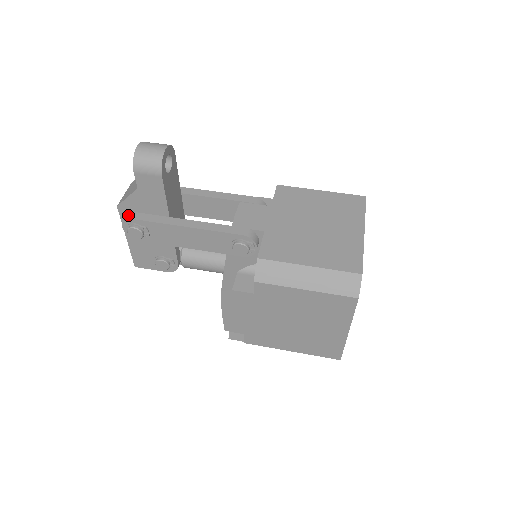
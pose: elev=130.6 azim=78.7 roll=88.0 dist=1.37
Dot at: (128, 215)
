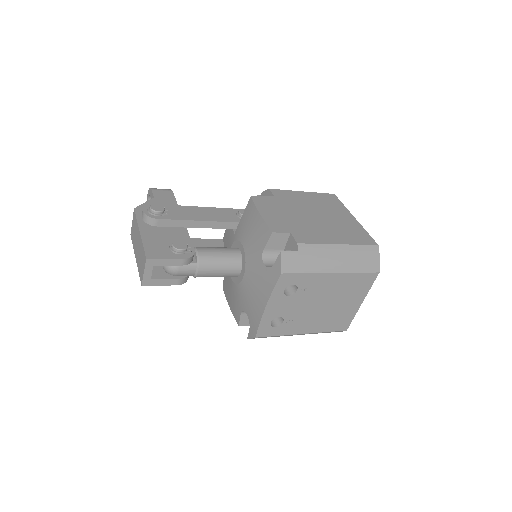
Dot at: occluded
